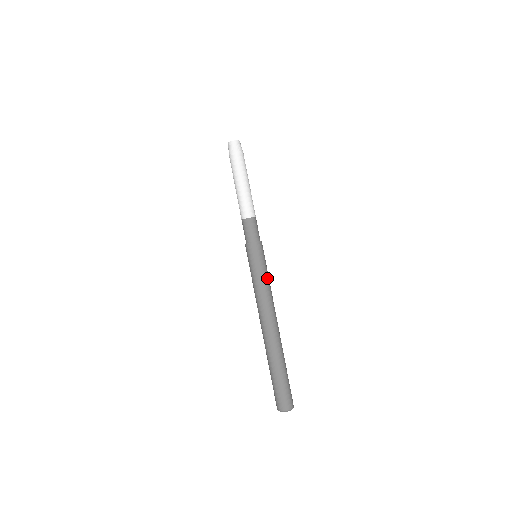
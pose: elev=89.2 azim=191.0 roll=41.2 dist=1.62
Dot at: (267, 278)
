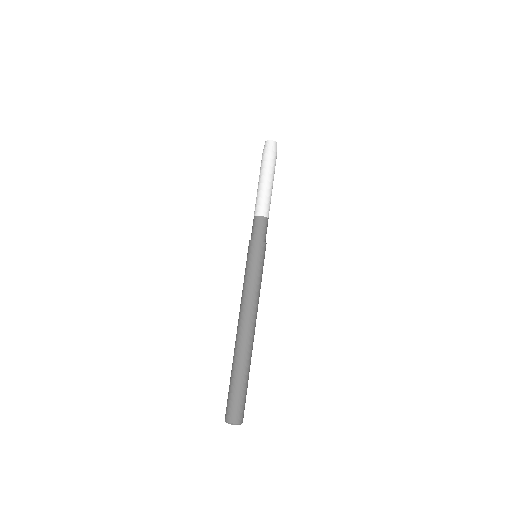
Dot at: (258, 280)
